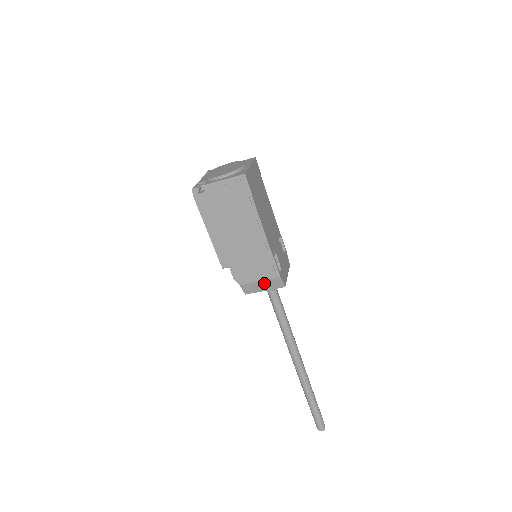
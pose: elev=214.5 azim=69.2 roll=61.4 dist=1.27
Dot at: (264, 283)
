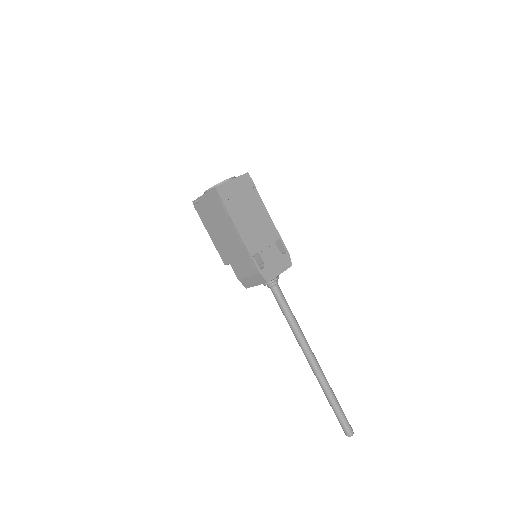
Dot at: (252, 278)
